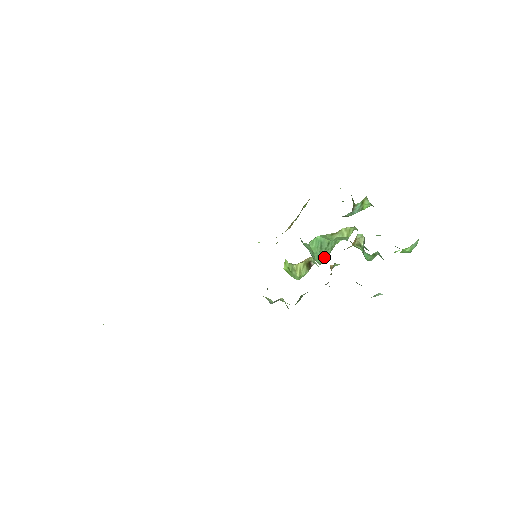
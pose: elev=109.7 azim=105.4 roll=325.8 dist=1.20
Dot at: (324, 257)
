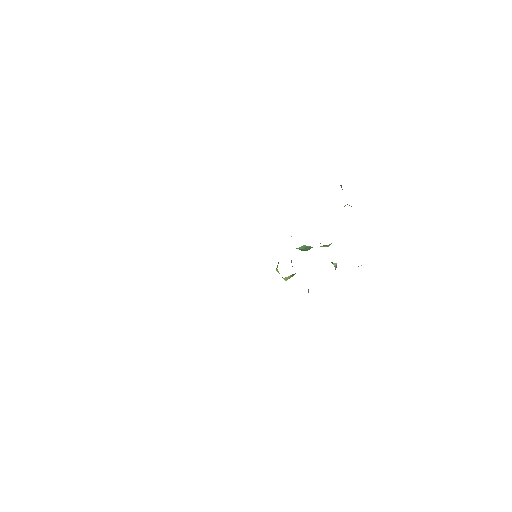
Dot at: occluded
